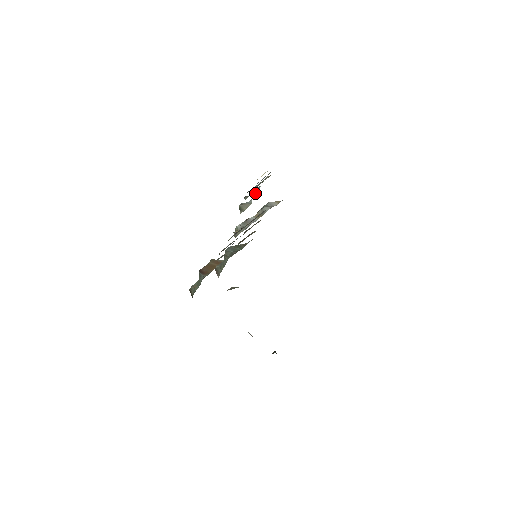
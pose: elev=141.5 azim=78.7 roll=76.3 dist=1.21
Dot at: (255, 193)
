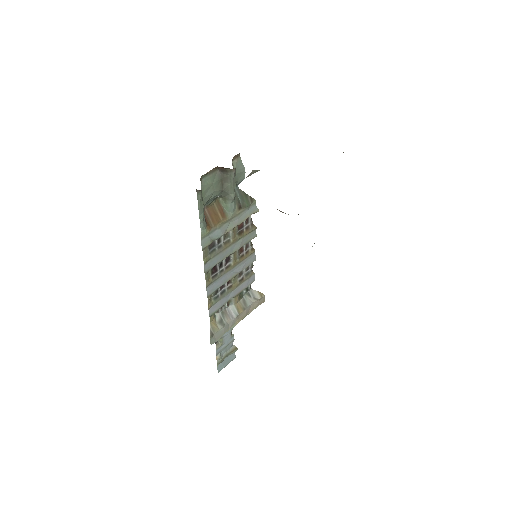
Dot at: occluded
